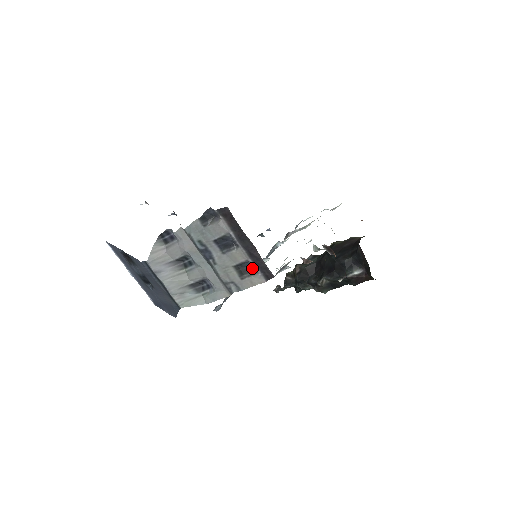
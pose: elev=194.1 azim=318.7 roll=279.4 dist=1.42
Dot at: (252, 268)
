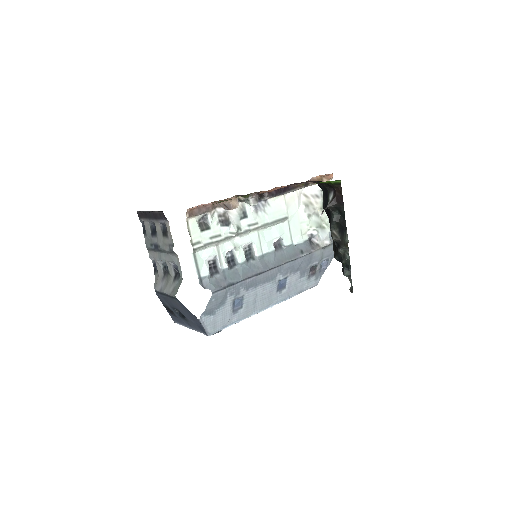
Dot at: (165, 225)
